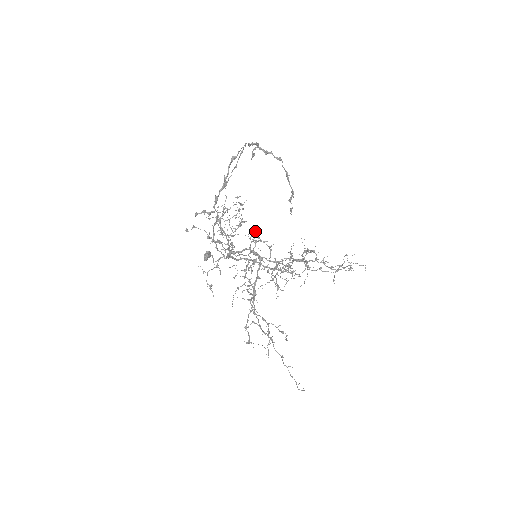
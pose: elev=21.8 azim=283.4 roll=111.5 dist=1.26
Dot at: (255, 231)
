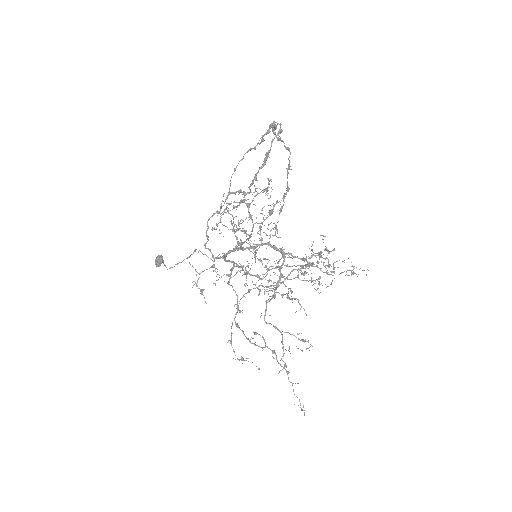
Dot at: (260, 226)
